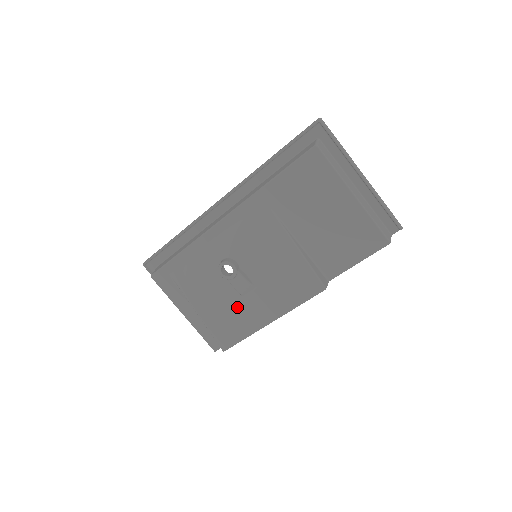
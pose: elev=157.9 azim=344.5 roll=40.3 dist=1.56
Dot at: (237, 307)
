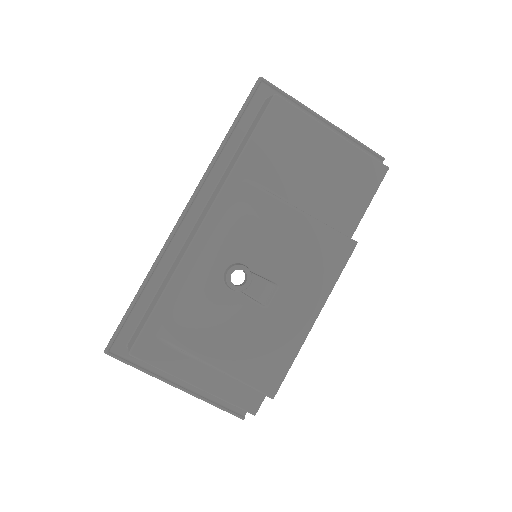
Dot at: (266, 325)
